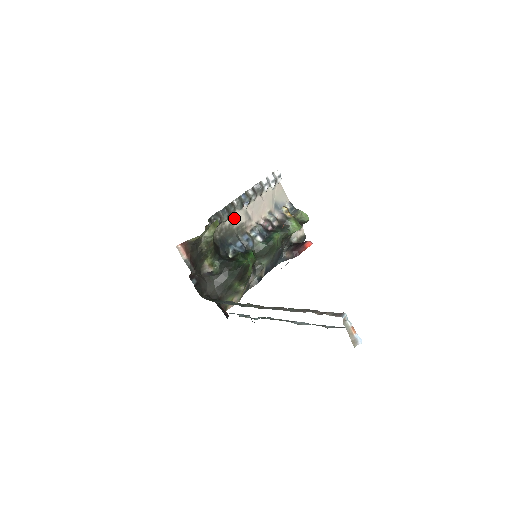
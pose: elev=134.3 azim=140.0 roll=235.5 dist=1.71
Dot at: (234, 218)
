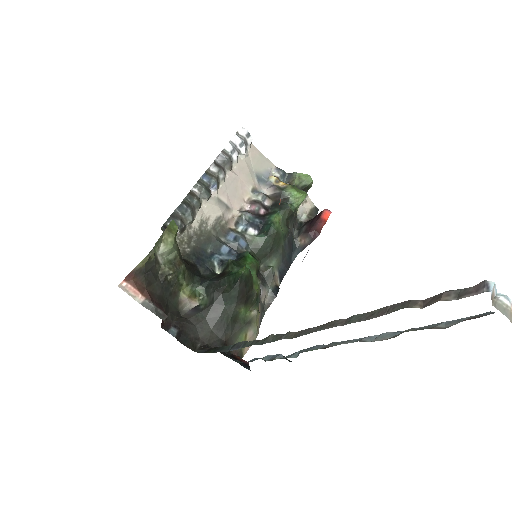
Dot at: (203, 214)
